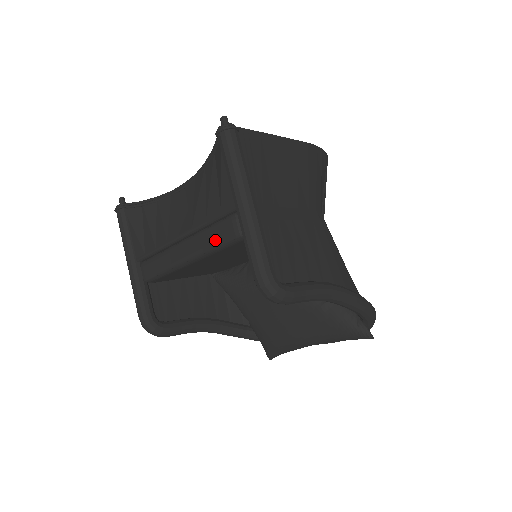
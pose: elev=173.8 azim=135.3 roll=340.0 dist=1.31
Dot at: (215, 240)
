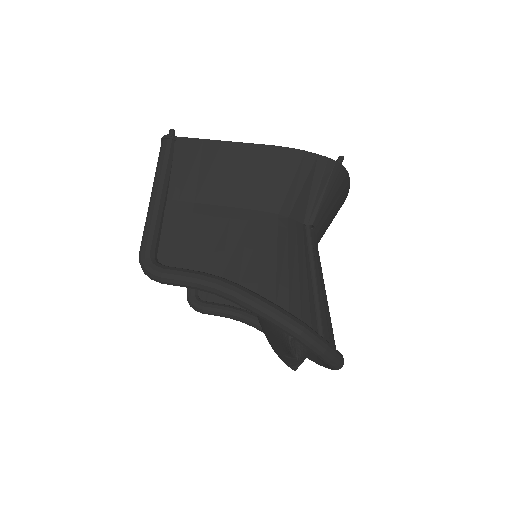
Dot at: occluded
